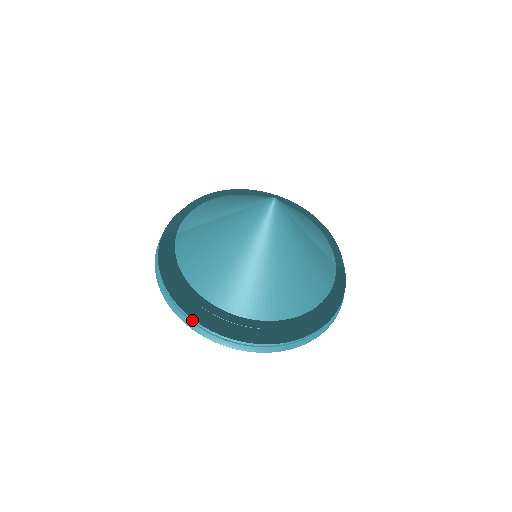
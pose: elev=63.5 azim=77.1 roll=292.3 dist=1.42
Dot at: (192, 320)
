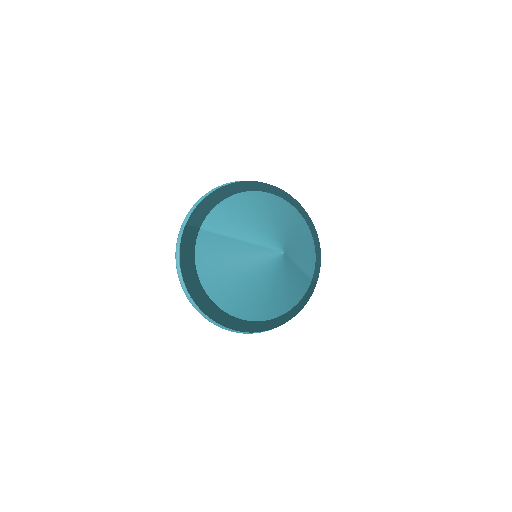
Dot at: occluded
